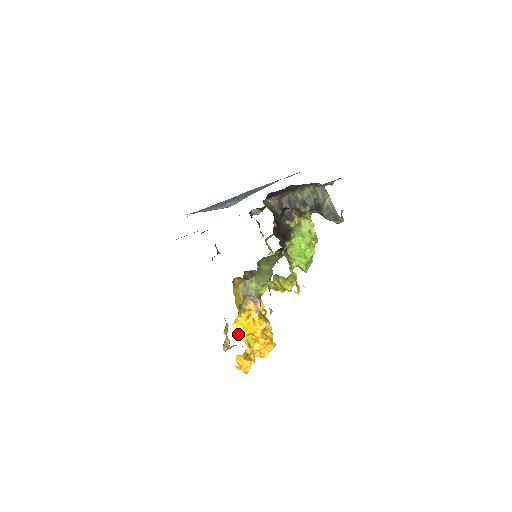
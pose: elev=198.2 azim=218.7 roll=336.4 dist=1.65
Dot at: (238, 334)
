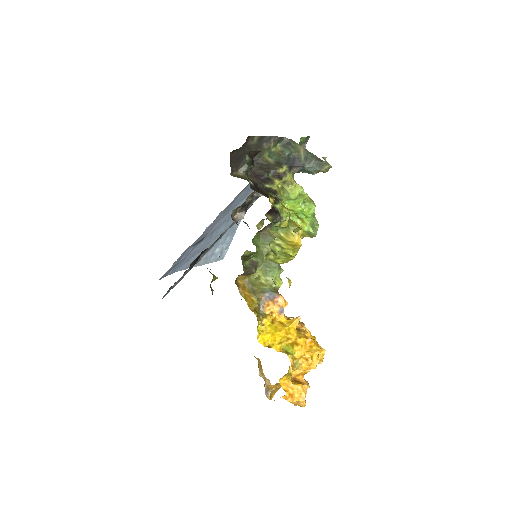
Dot at: (268, 347)
